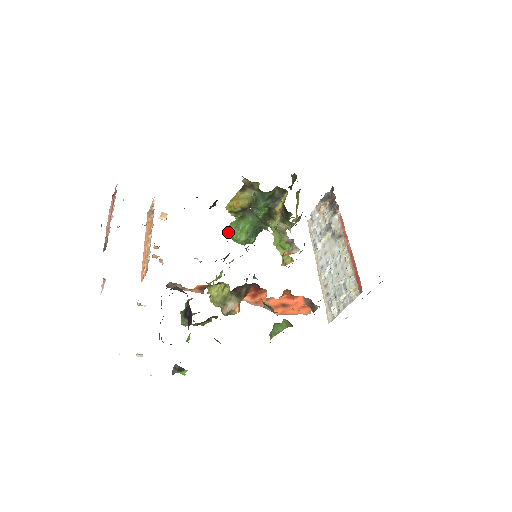
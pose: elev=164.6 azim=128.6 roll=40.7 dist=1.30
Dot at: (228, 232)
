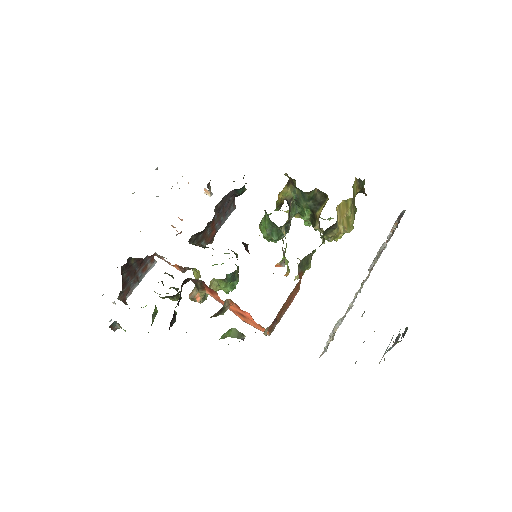
Dot at: occluded
